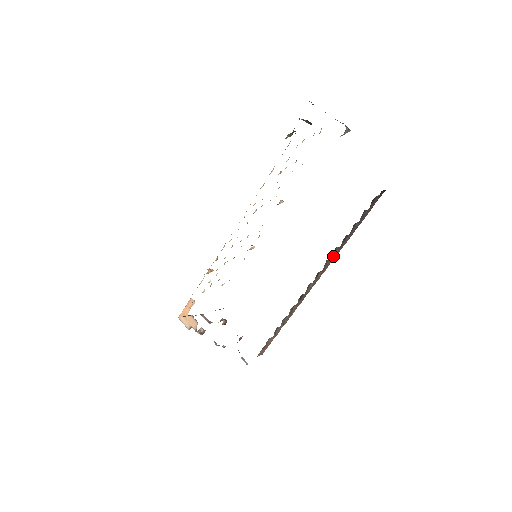
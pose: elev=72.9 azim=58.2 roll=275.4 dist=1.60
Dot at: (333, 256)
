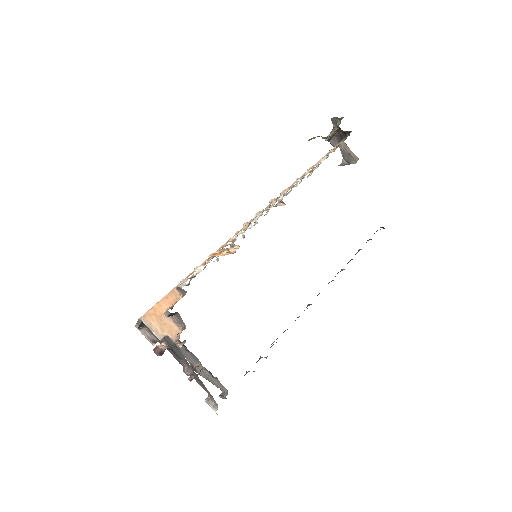
Dot at: occluded
